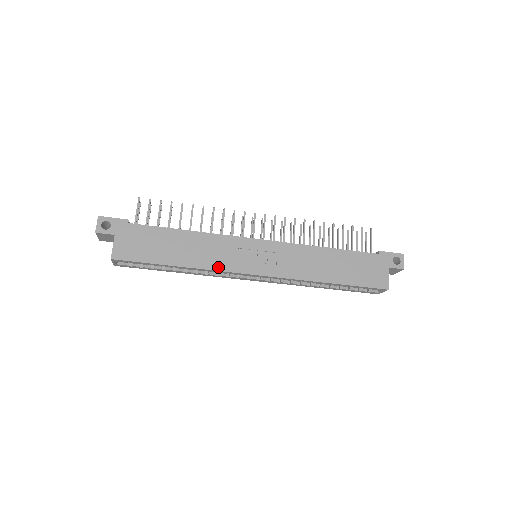
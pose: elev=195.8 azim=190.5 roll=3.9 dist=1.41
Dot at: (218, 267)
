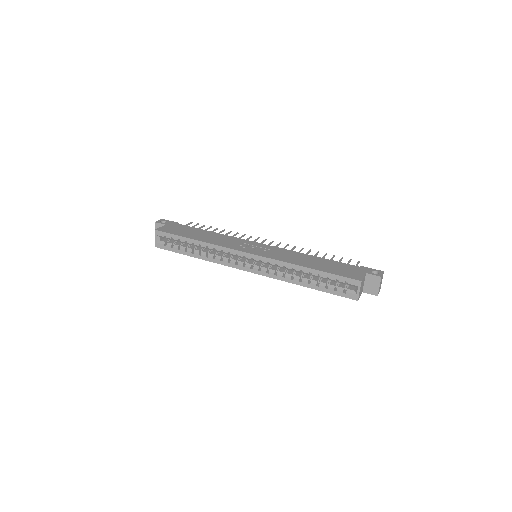
Dot at: (223, 245)
